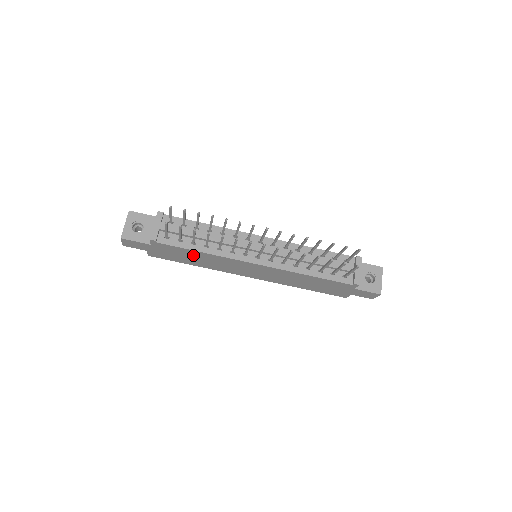
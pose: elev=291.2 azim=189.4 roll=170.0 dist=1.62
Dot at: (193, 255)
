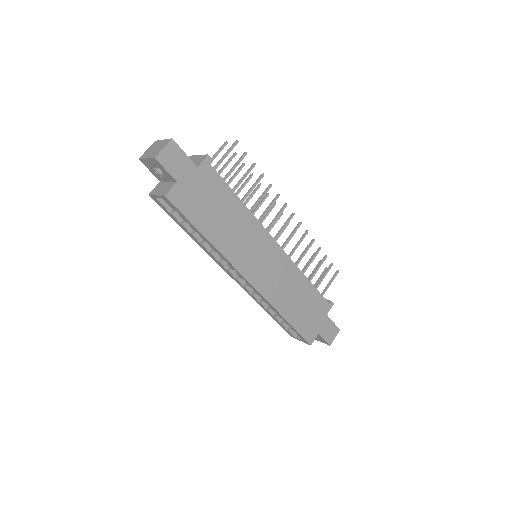
Dot at: (227, 208)
